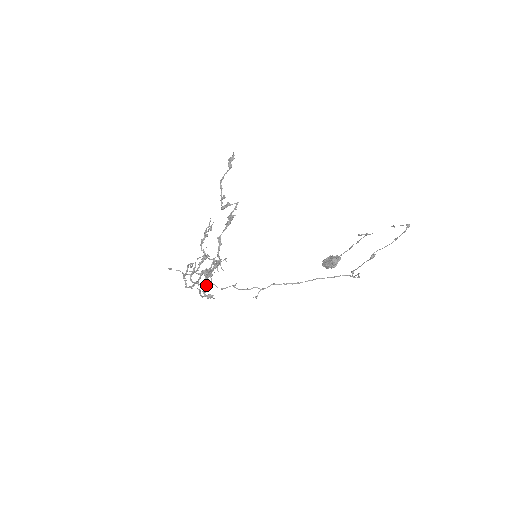
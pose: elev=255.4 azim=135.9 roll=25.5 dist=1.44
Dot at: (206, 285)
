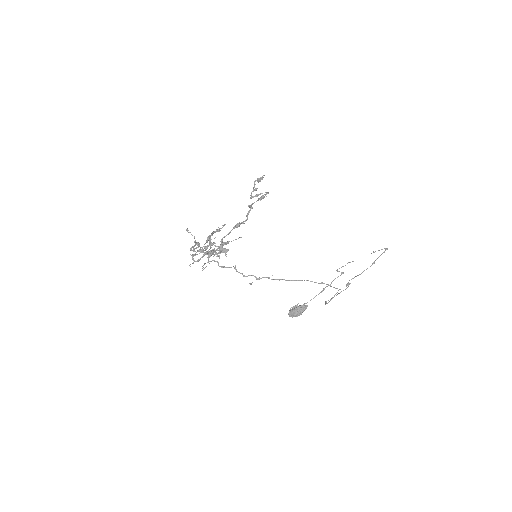
Dot at: (214, 254)
